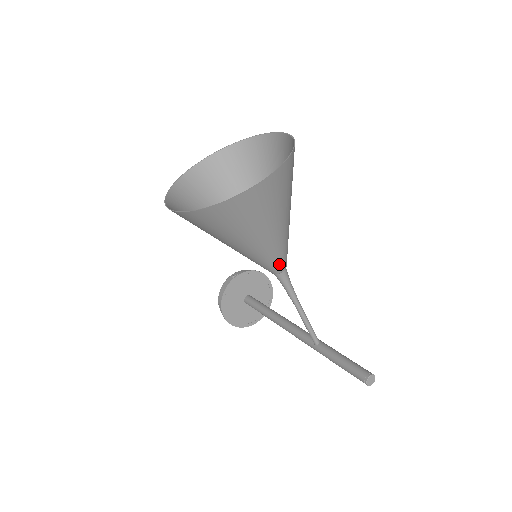
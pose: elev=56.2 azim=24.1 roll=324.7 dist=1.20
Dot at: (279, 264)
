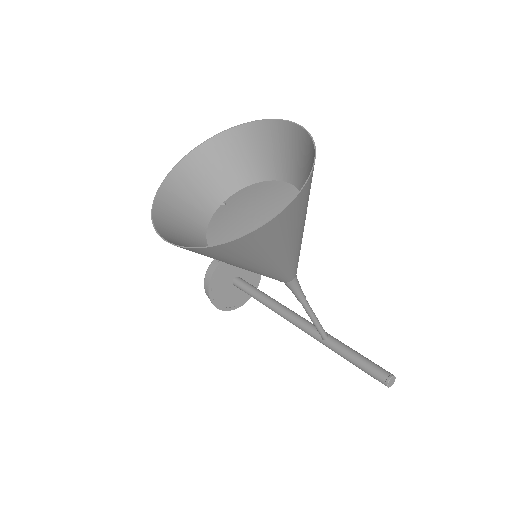
Dot at: (291, 274)
